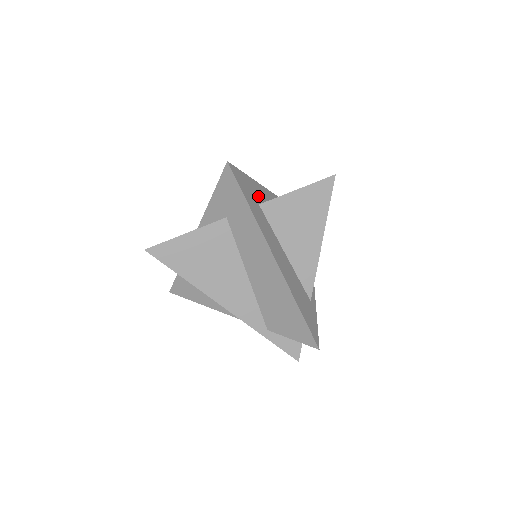
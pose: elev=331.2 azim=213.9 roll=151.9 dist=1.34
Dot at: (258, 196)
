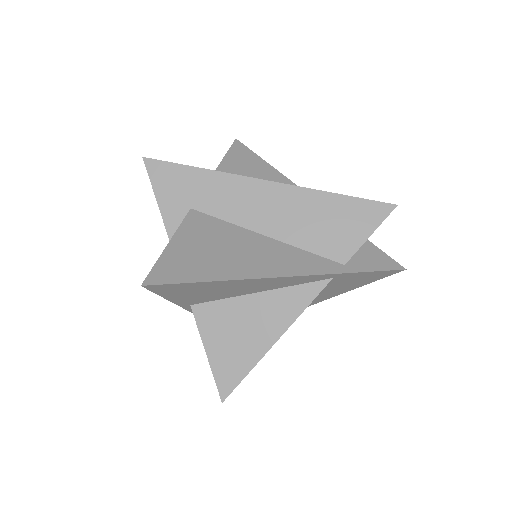
Dot at: occluded
